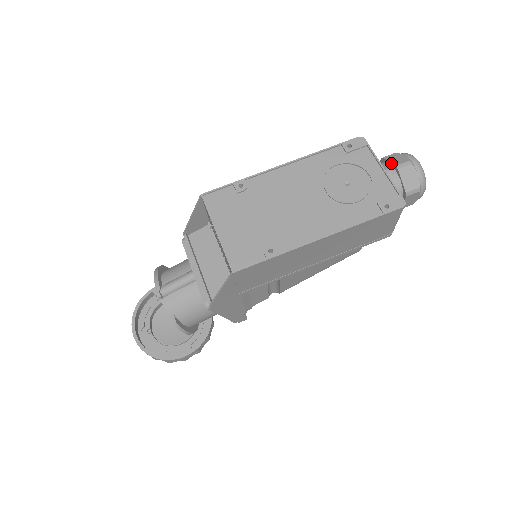
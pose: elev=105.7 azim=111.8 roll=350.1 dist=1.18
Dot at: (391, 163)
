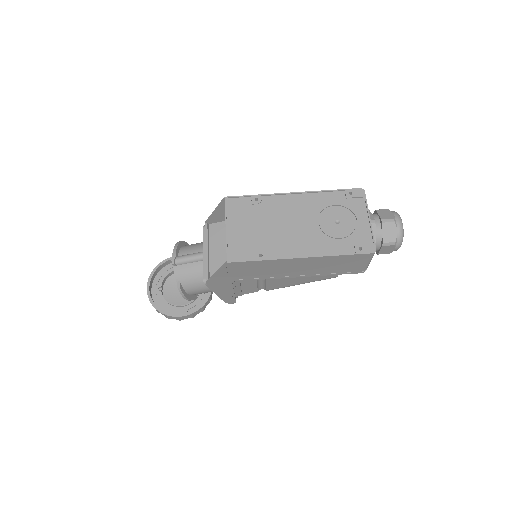
Dot at: (379, 216)
